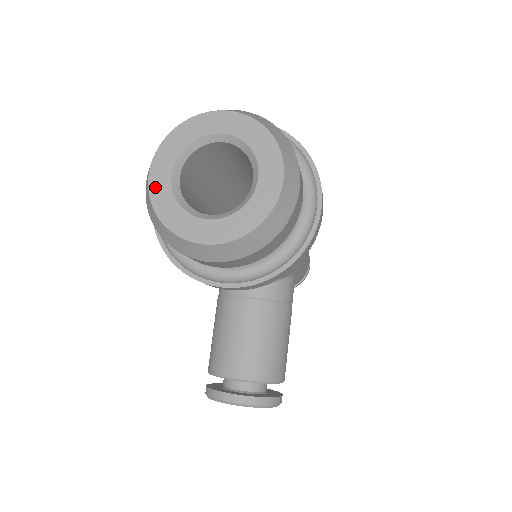
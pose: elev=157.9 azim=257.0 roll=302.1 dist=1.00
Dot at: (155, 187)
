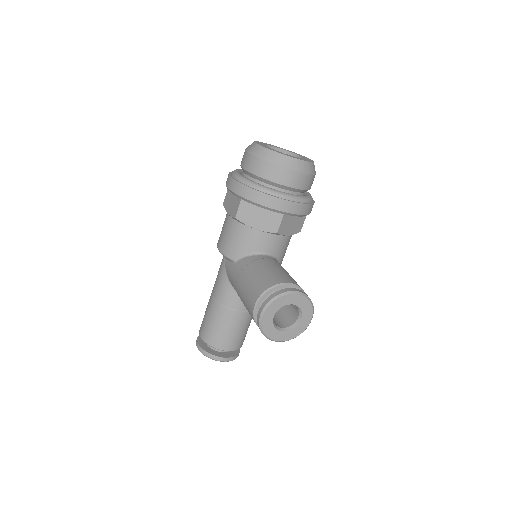
Dot at: (262, 146)
